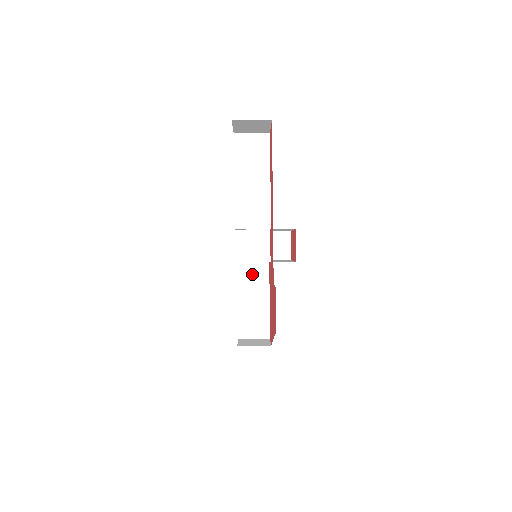
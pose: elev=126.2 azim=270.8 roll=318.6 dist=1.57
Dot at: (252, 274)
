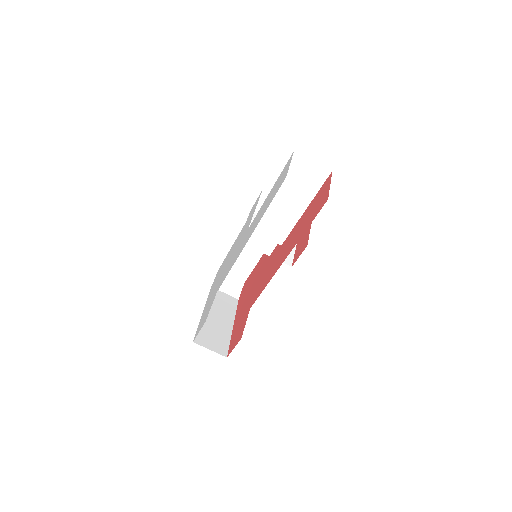
Dot at: occluded
